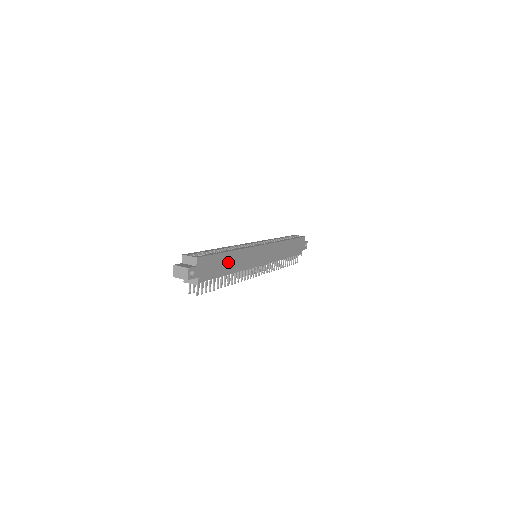
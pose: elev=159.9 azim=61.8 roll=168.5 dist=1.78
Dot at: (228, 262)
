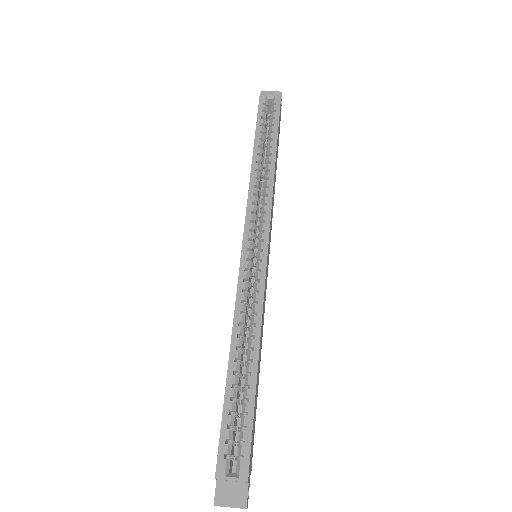
Dot at: (258, 373)
